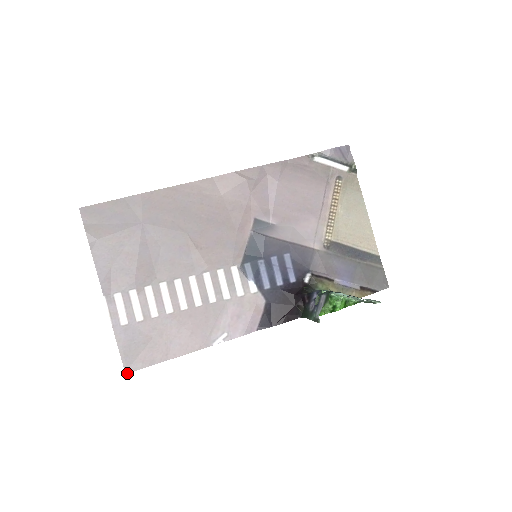
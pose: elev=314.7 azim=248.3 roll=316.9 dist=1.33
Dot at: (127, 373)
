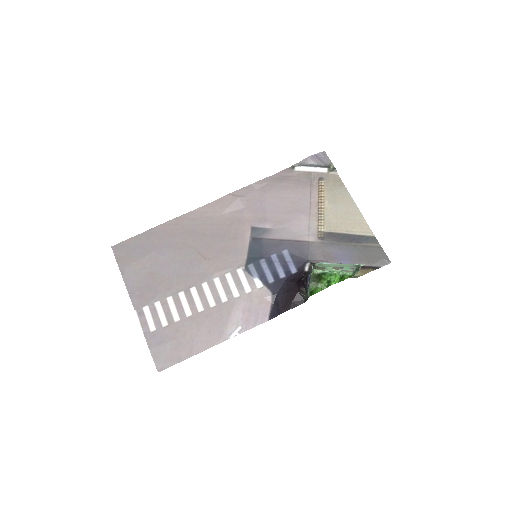
Dot at: occluded
